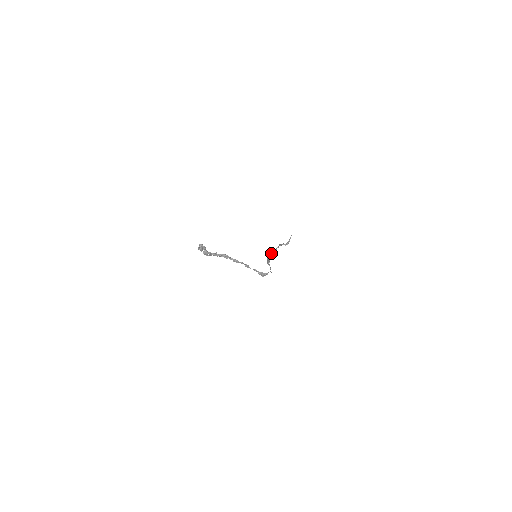
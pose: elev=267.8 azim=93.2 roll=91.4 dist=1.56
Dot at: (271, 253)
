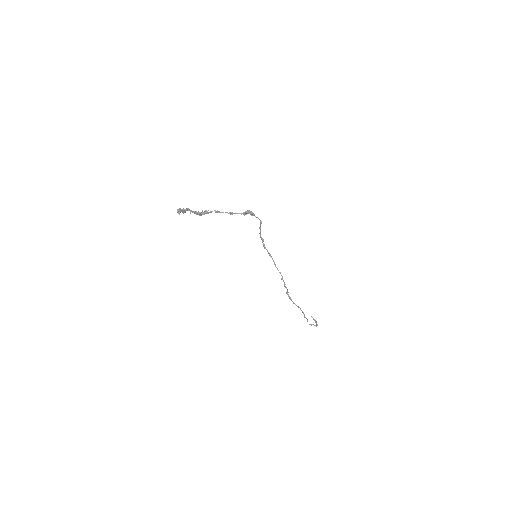
Dot at: (295, 304)
